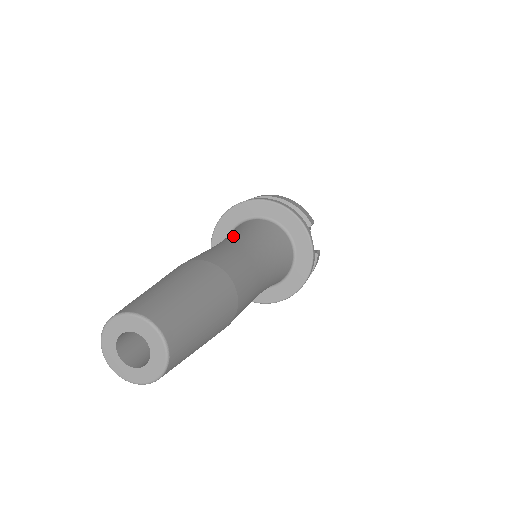
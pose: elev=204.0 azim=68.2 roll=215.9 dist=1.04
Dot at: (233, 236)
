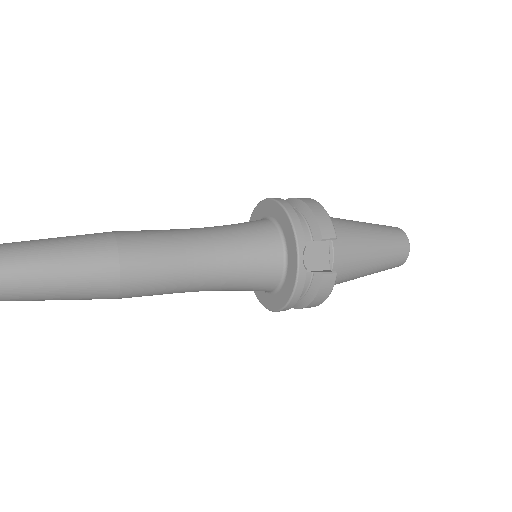
Dot at: occluded
